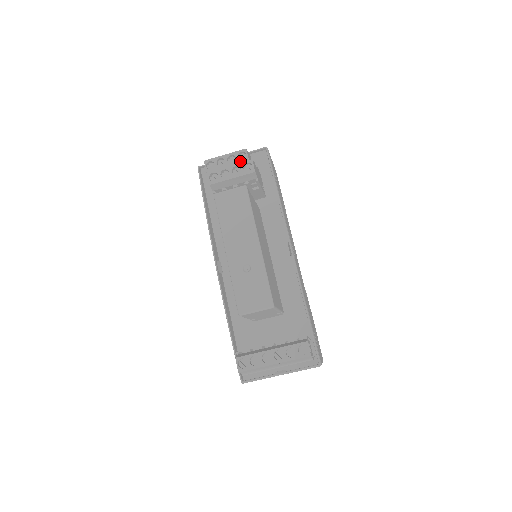
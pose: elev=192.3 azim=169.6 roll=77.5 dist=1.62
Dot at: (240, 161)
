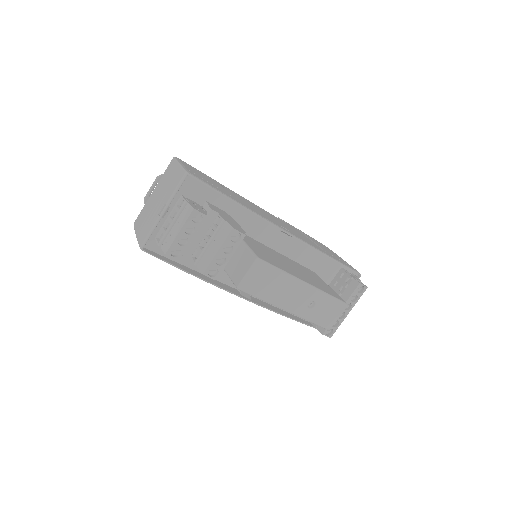
Dot at: (200, 224)
